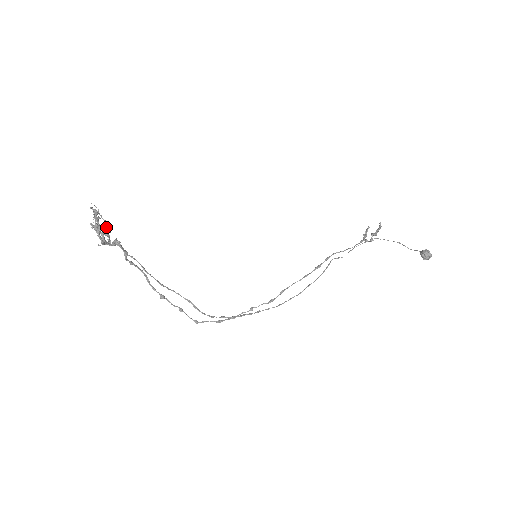
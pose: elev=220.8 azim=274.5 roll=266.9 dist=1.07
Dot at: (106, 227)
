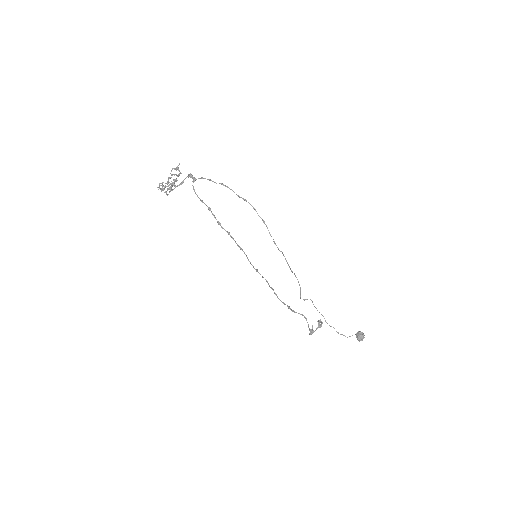
Dot at: (171, 187)
